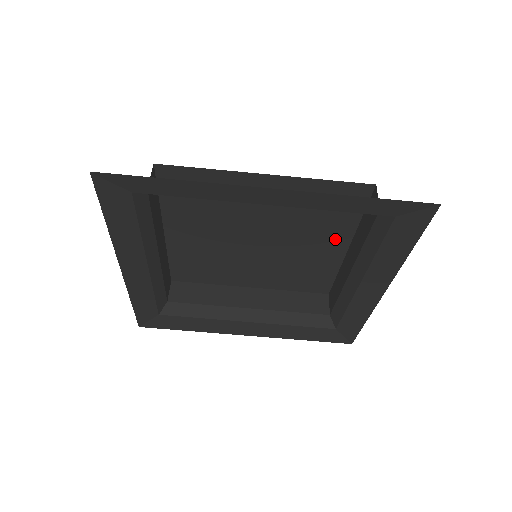
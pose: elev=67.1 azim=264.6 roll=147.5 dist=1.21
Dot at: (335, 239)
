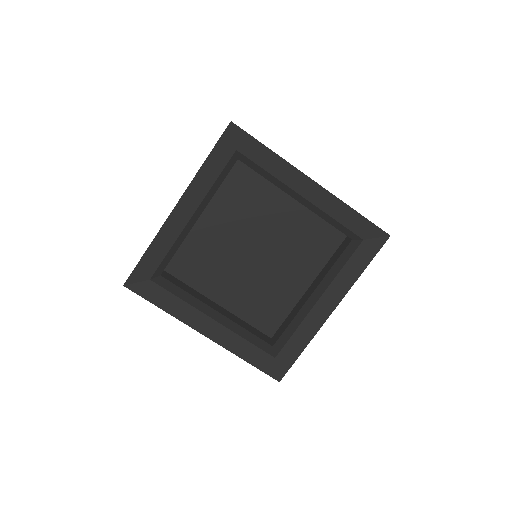
Dot at: (304, 275)
